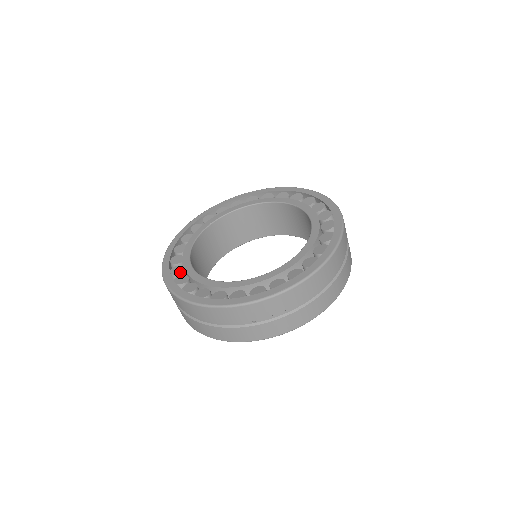
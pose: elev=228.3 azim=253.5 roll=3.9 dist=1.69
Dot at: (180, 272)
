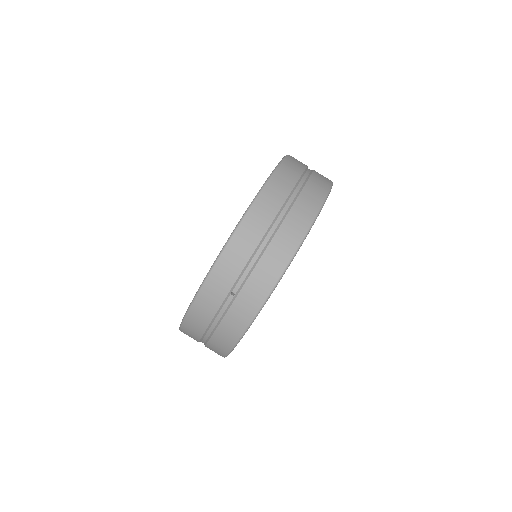
Dot at: occluded
